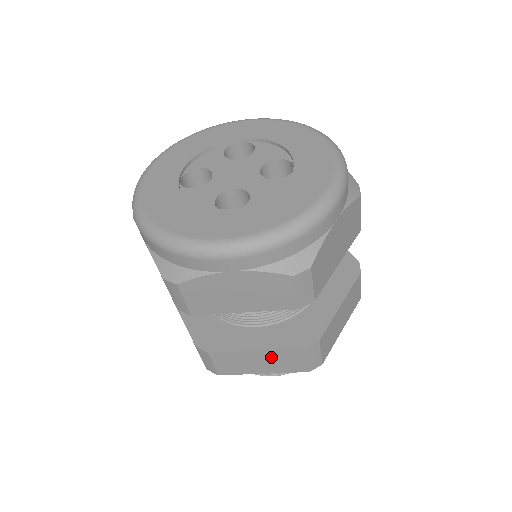
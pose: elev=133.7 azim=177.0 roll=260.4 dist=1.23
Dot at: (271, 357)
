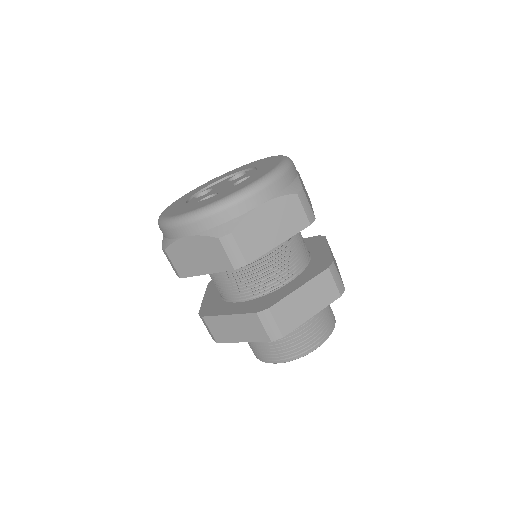
Dot at: (240, 323)
